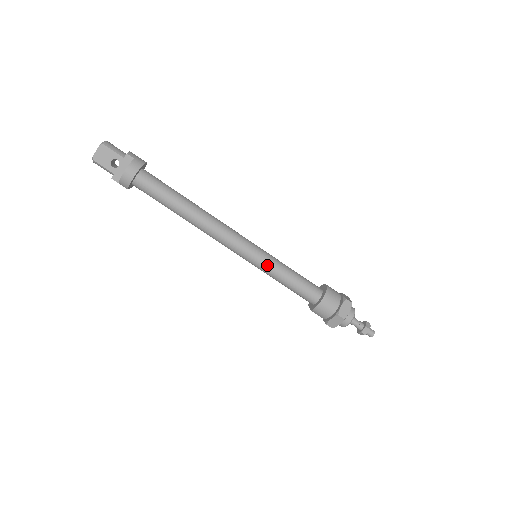
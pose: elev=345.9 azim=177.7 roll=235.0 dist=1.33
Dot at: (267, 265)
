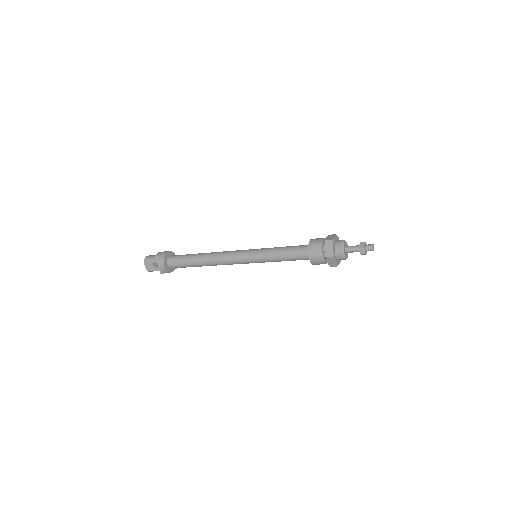
Dot at: (262, 258)
